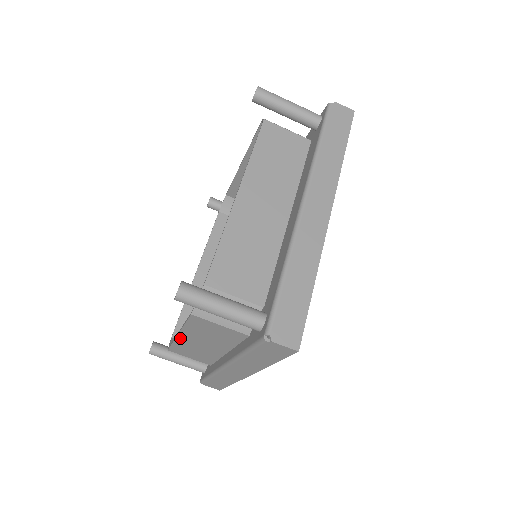
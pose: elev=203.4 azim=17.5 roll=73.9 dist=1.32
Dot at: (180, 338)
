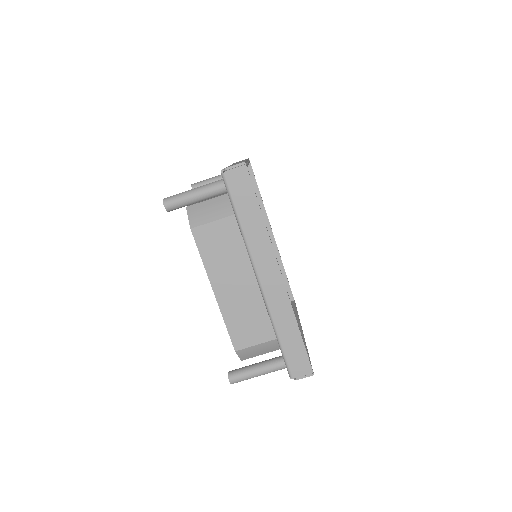
Dot at: (219, 298)
